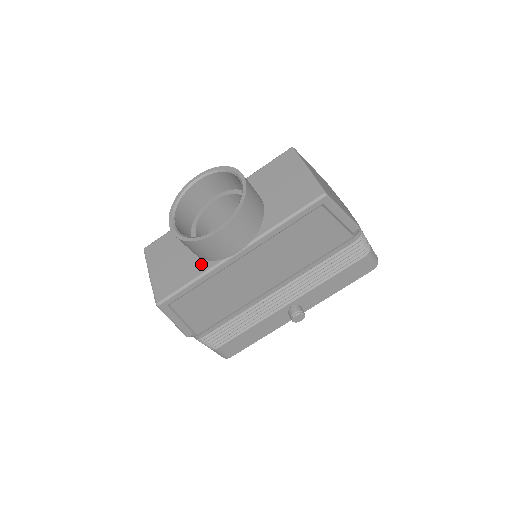
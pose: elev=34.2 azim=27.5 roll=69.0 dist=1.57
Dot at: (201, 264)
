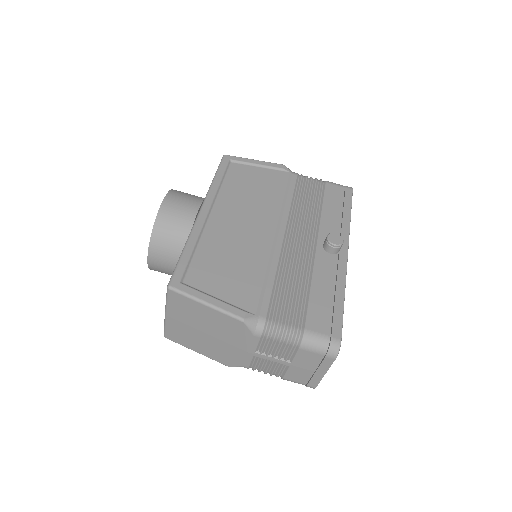
Dot at: occluded
